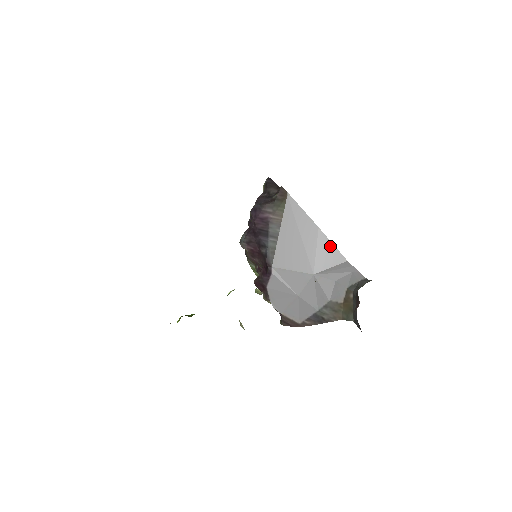
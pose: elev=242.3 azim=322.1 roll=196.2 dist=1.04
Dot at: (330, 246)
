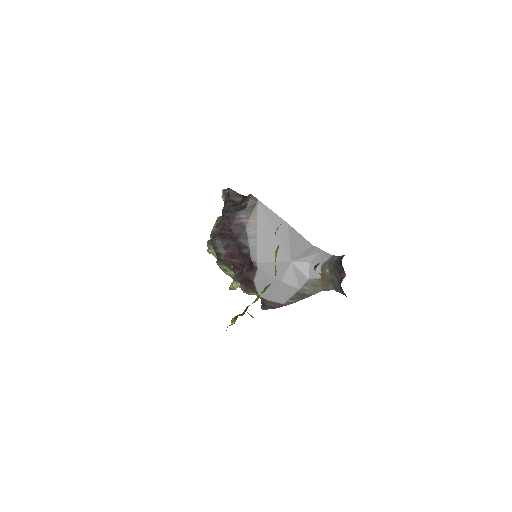
Dot at: (298, 236)
